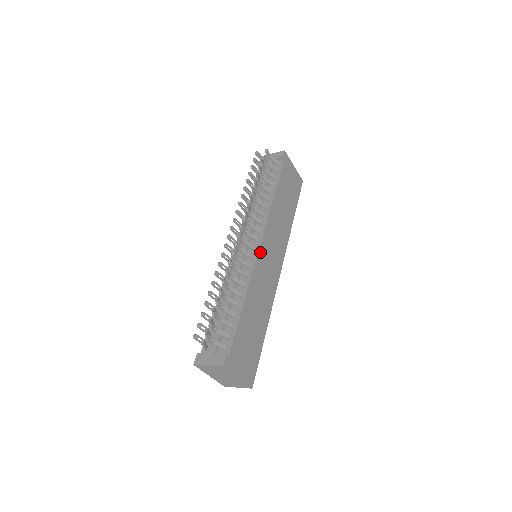
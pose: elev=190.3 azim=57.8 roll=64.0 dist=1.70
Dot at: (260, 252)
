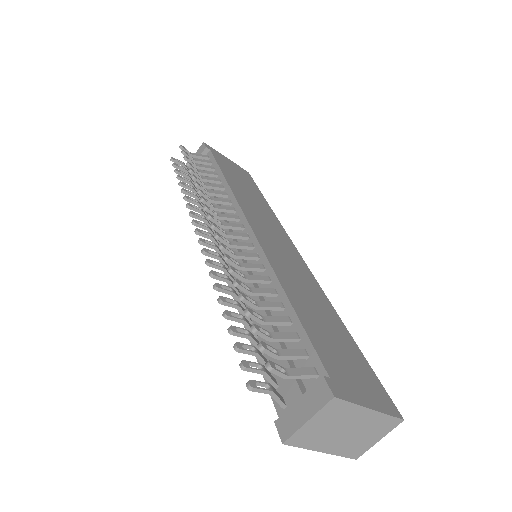
Dot at: (257, 235)
